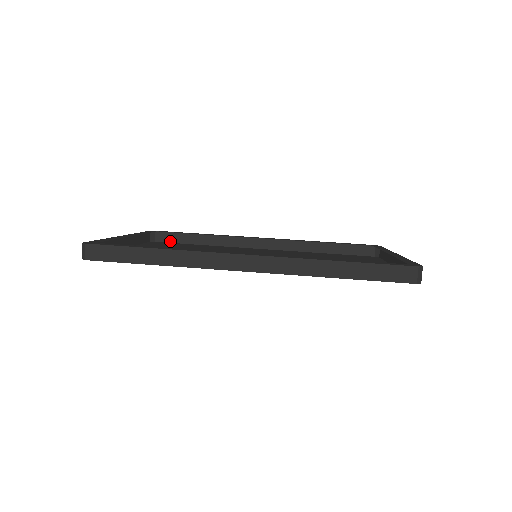
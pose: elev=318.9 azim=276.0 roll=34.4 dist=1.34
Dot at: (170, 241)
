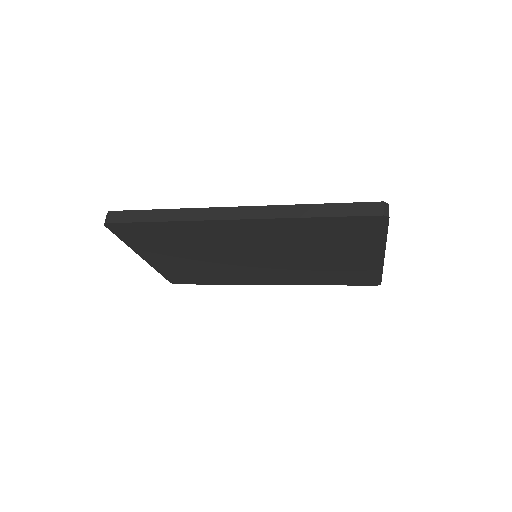
Dot at: (189, 283)
